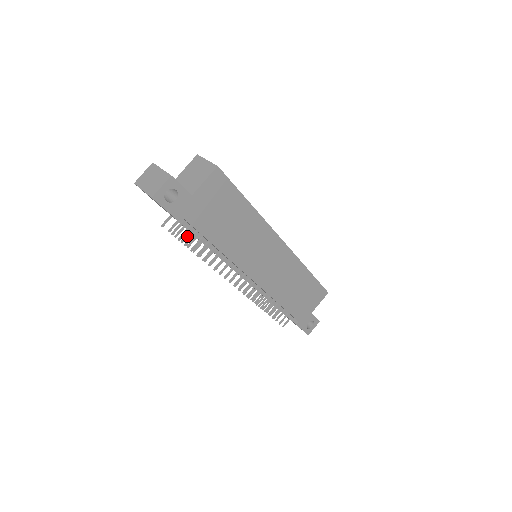
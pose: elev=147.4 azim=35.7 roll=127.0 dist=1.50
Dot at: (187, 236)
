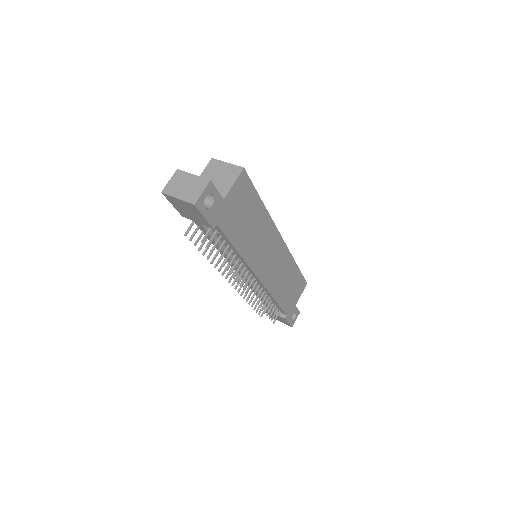
Dot at: (204, 243)
